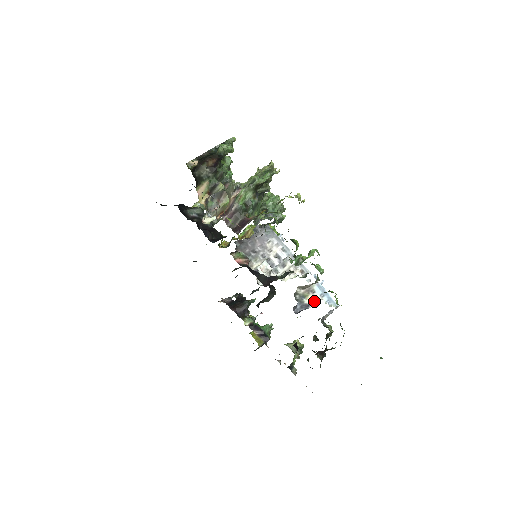
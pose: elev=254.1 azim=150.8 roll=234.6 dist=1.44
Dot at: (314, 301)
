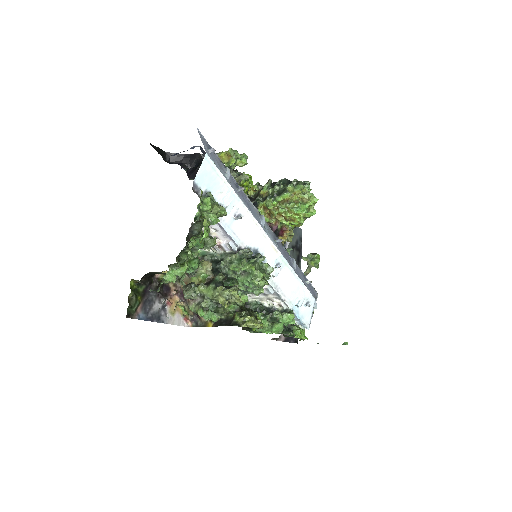
Dot at: occluded
